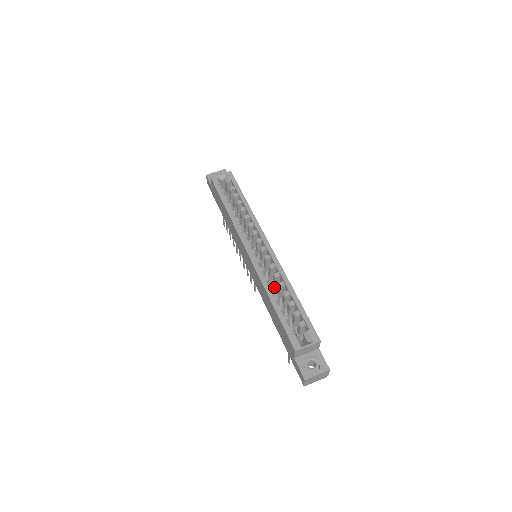
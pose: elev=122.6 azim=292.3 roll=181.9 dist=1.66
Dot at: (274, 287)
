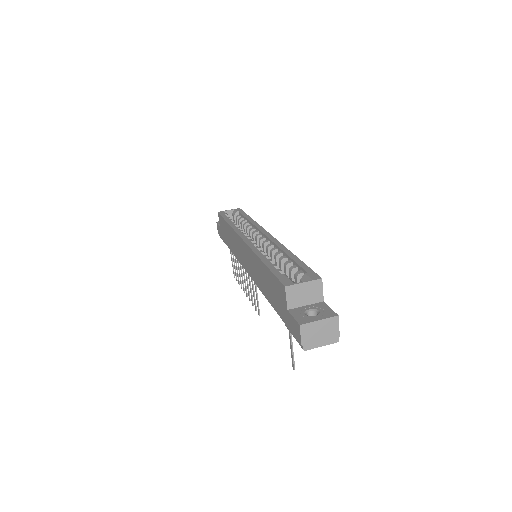
Dot at: occluded
